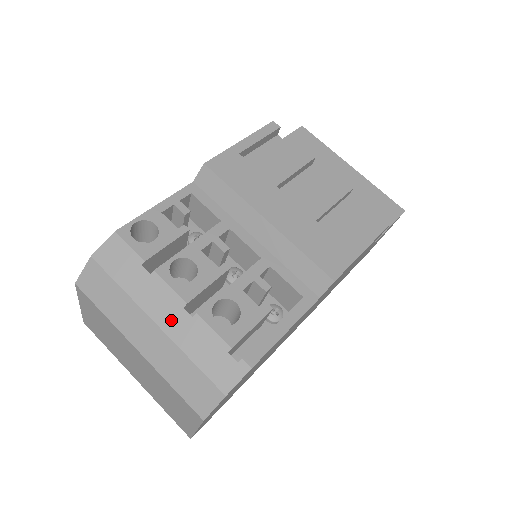
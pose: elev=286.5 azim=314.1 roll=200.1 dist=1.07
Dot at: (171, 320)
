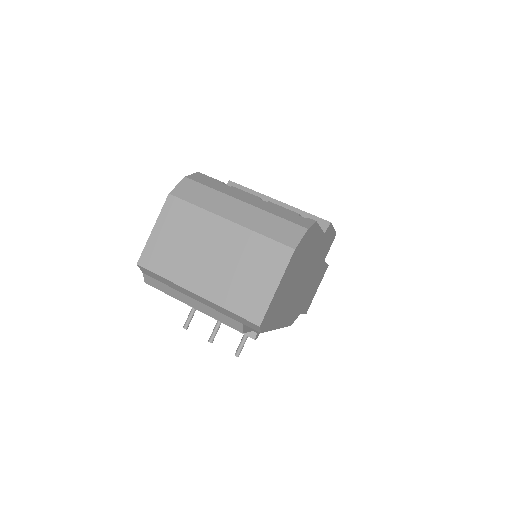
Dot at: (254, 202)
